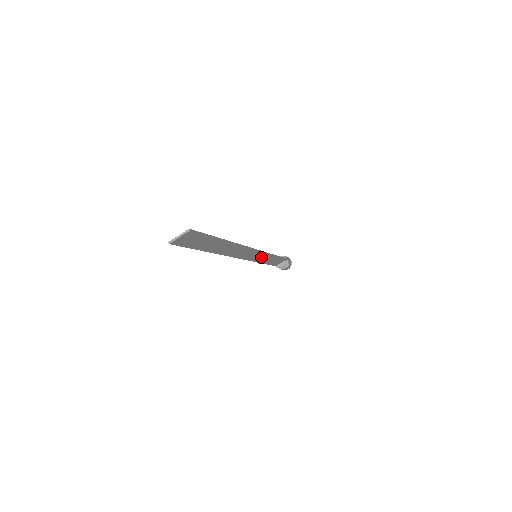
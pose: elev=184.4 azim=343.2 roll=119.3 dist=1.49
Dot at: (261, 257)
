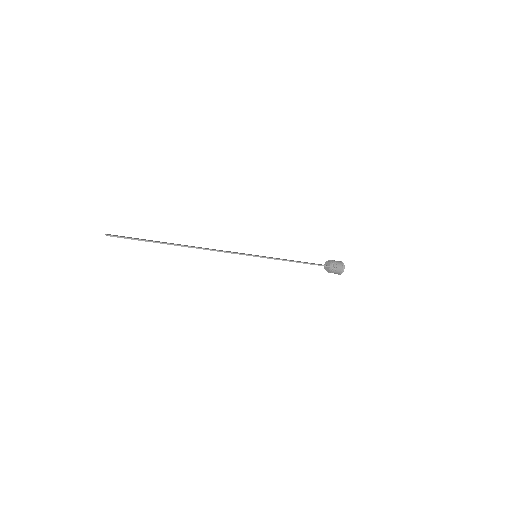
Dot at: occluded
